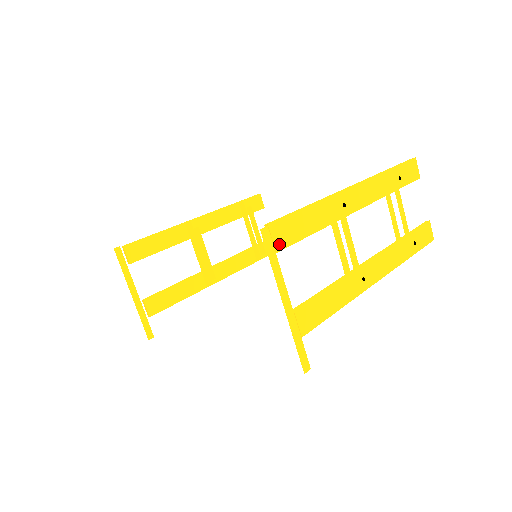
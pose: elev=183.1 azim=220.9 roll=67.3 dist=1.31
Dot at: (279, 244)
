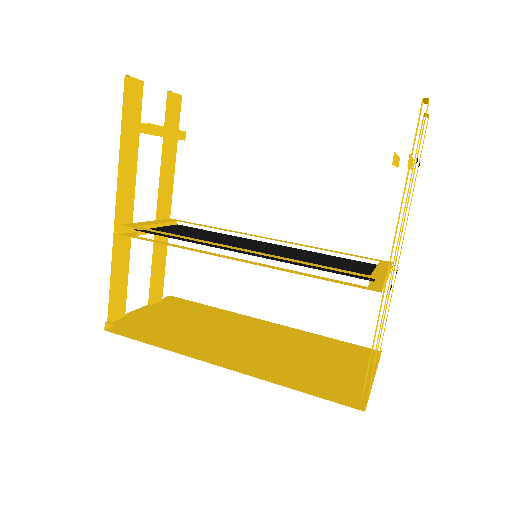
Dot at: occluded
